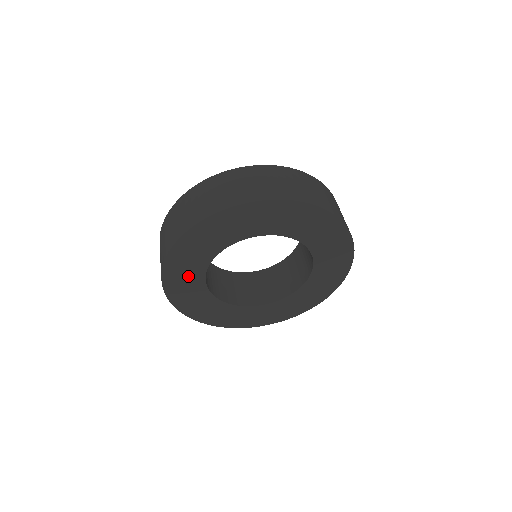
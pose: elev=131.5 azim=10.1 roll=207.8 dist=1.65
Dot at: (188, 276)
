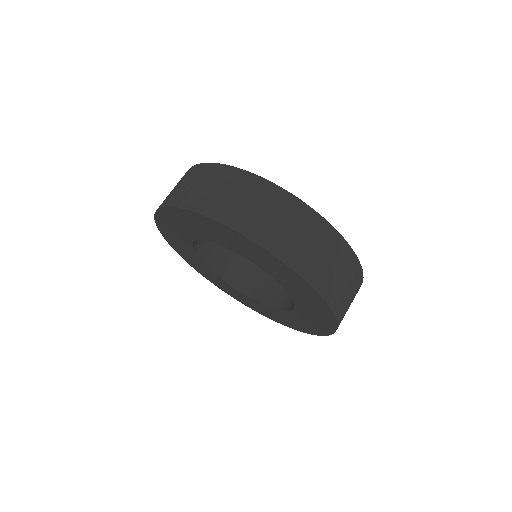
Dot at: (195, 261)
